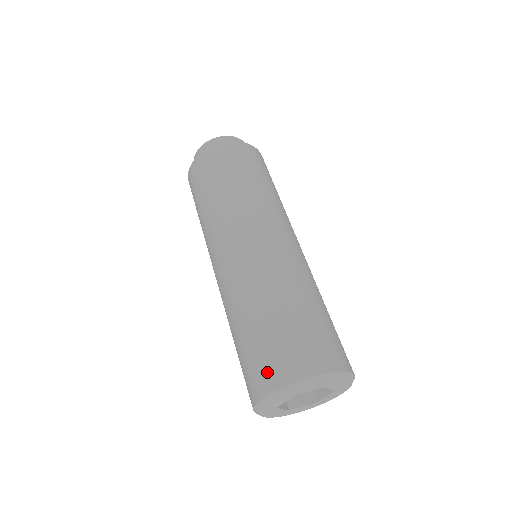
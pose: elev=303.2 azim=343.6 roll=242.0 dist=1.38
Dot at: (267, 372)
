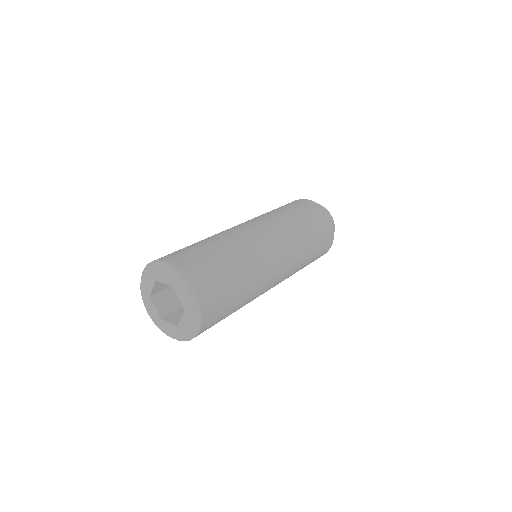
Dot at: occluded
